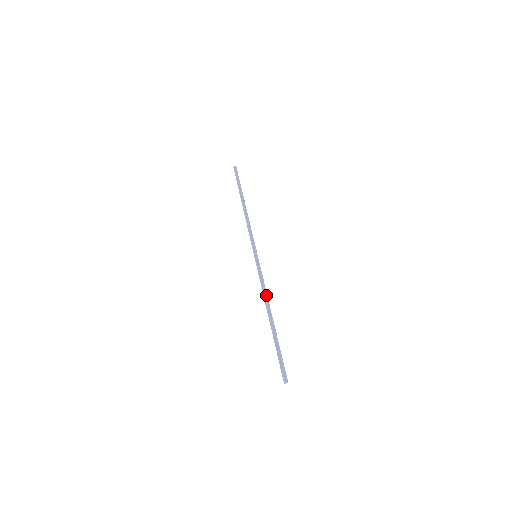
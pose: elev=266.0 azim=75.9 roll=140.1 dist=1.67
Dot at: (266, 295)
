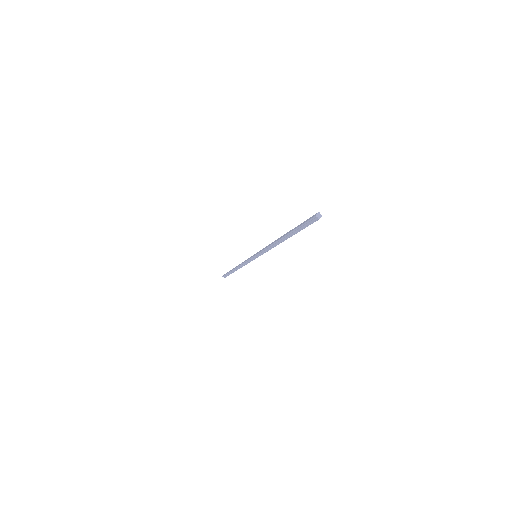
Dot at: (272, 243)
